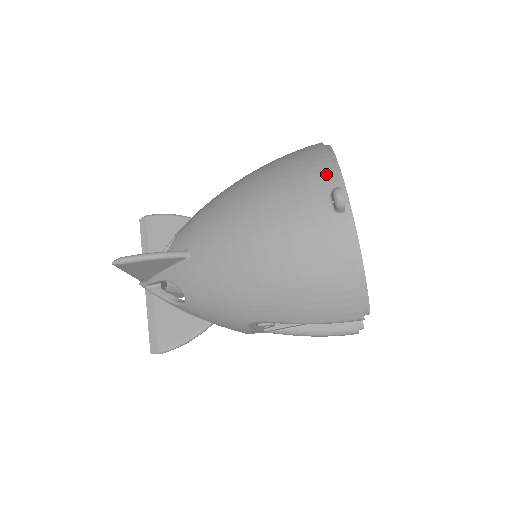
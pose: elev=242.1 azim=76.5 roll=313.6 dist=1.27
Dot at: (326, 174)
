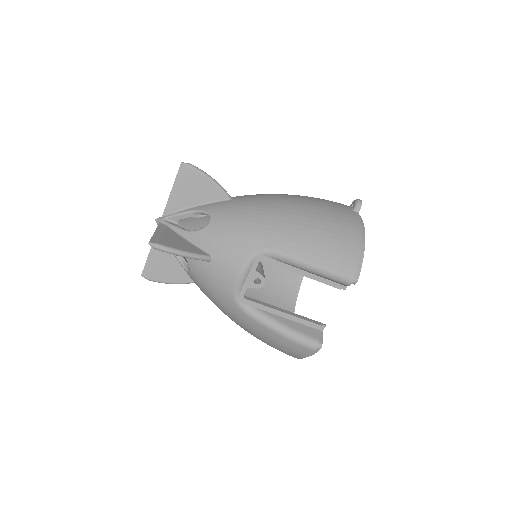
Dot at: occluded
